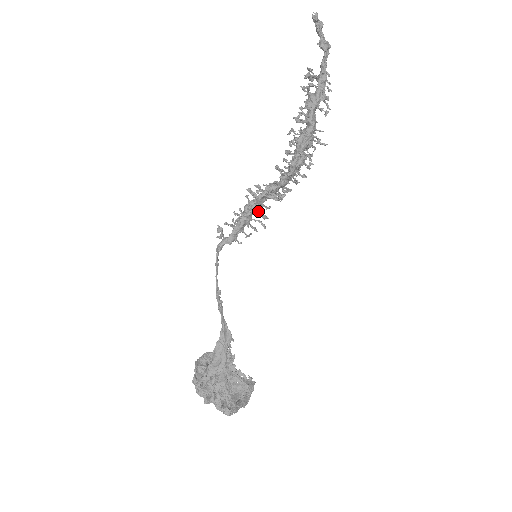
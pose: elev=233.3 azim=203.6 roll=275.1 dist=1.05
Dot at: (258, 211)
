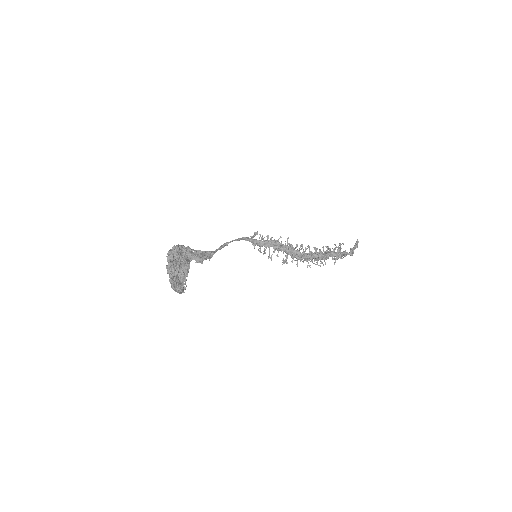
Dot at: (275, 249)
